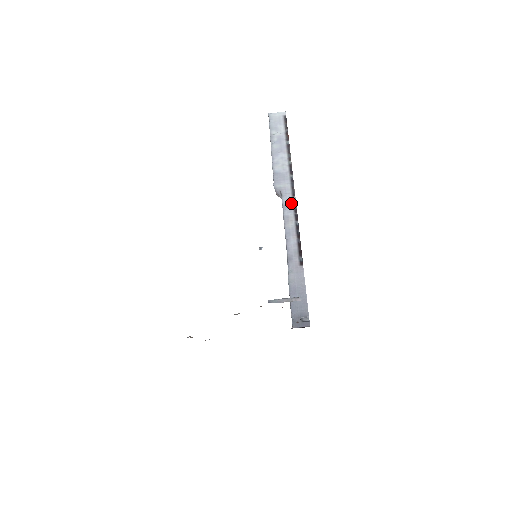
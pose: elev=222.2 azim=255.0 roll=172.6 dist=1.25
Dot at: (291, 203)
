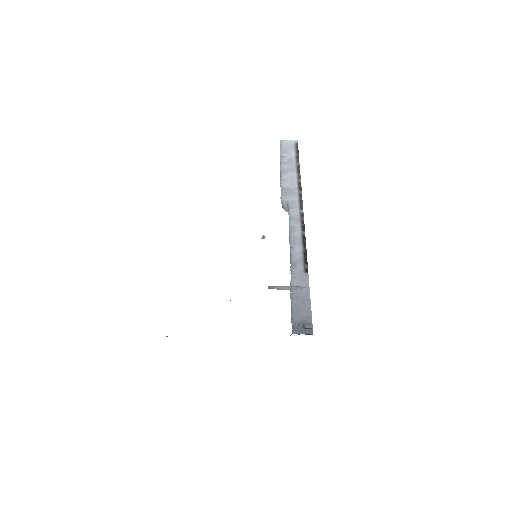
Dot at: (298, 215)
